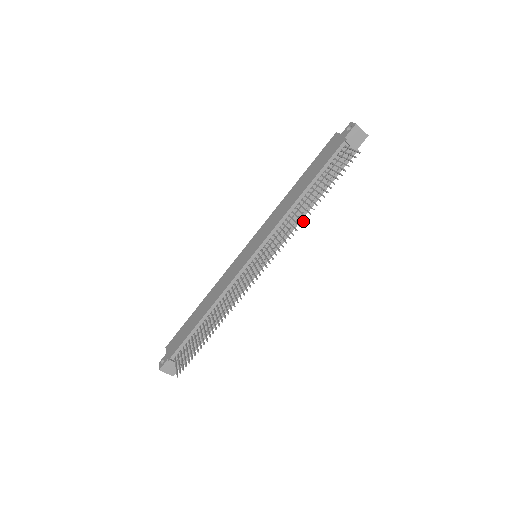
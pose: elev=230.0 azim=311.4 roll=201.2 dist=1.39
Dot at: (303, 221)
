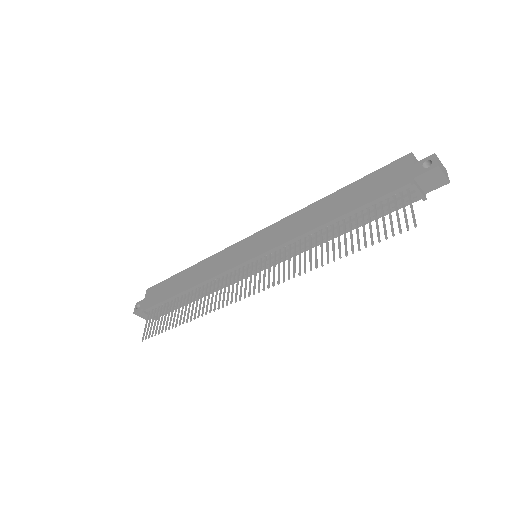
Dot at: (311, 269)
